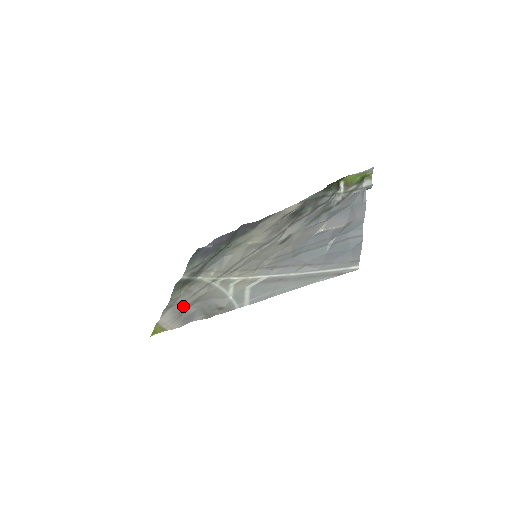
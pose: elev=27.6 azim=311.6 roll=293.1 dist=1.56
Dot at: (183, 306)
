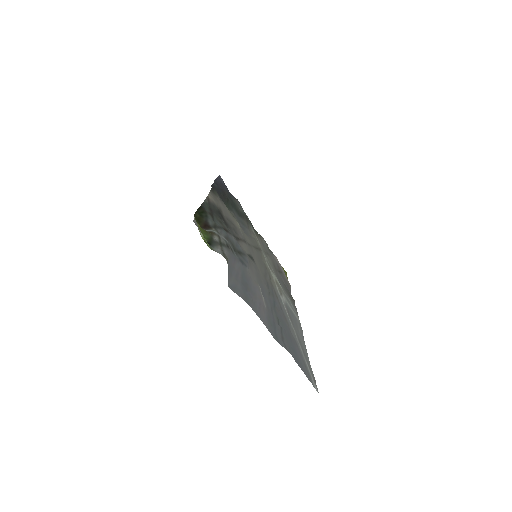
Dot at: (274, 260)
